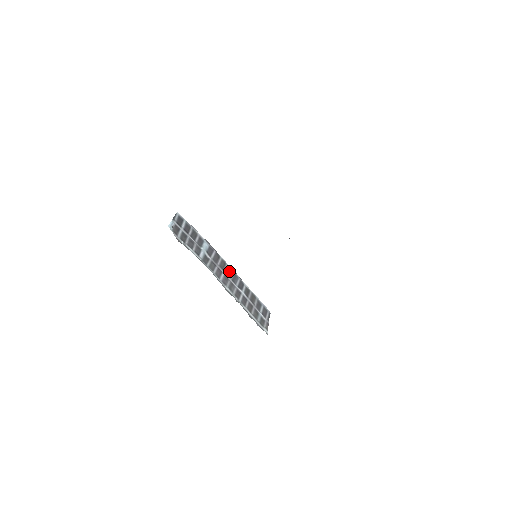
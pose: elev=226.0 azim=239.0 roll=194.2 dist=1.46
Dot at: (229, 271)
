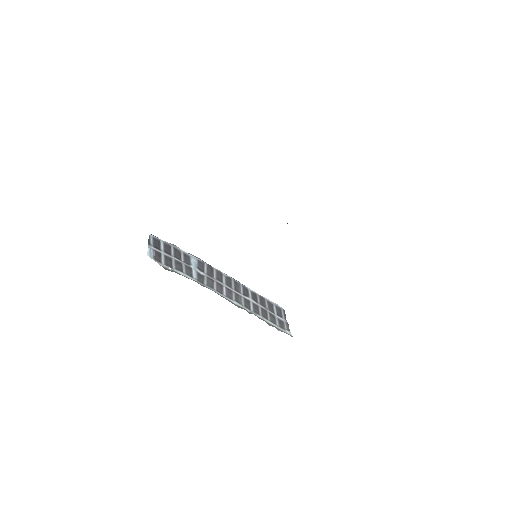
Dot at: (228, 281)
